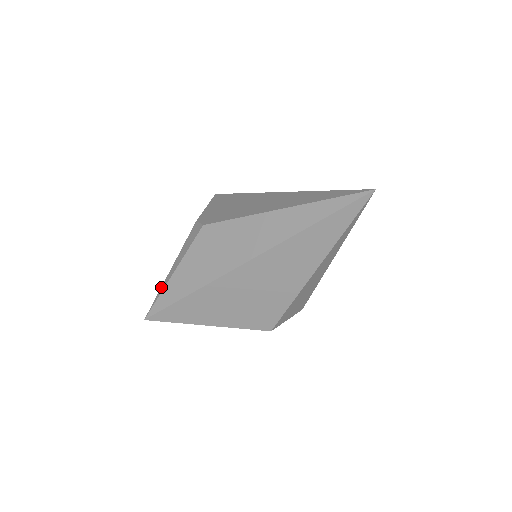
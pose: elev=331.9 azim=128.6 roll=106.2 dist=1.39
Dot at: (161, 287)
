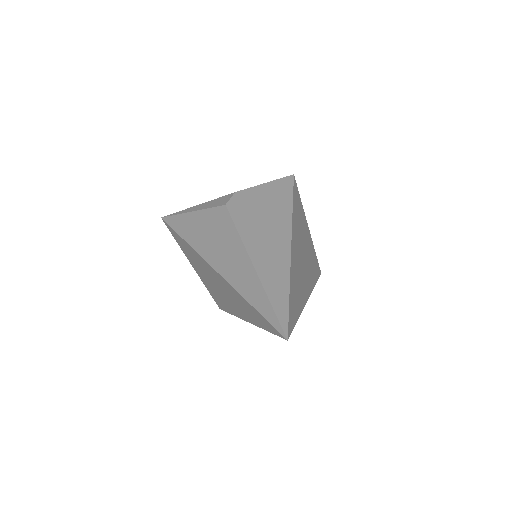
Dot at: (183, 210)
